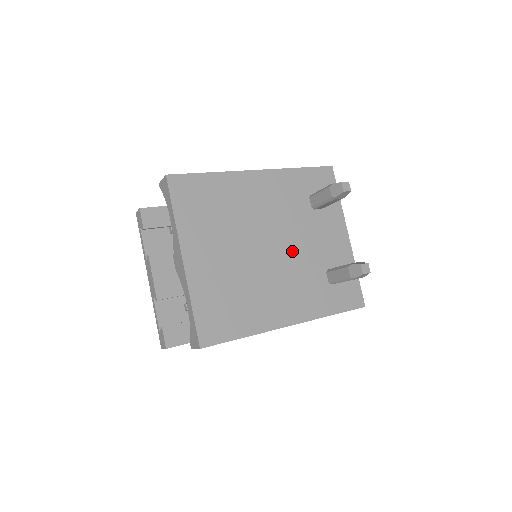
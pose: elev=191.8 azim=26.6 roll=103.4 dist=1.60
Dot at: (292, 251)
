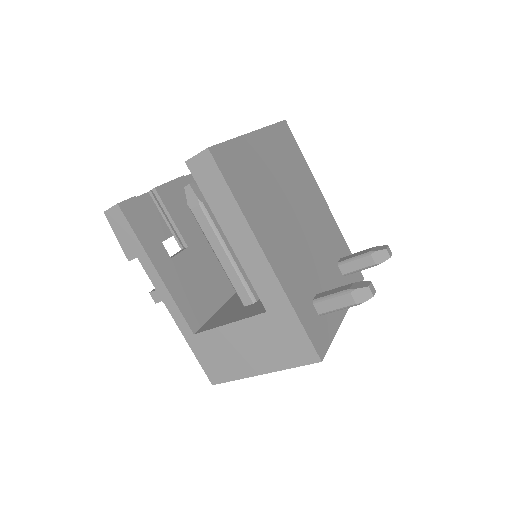
Dot at: (308, 247)
